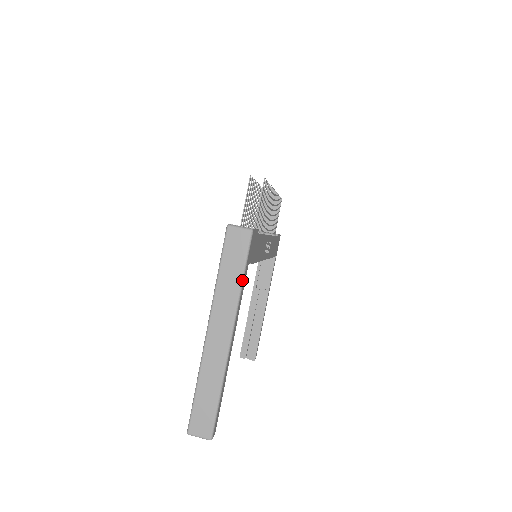
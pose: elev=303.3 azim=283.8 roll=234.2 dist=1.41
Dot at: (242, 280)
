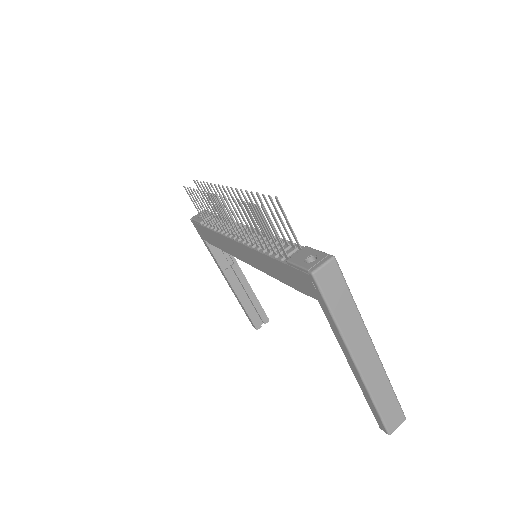
Dot at: (354, 302)
